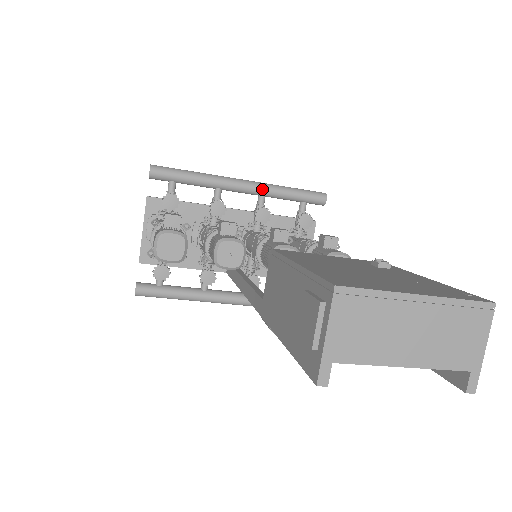
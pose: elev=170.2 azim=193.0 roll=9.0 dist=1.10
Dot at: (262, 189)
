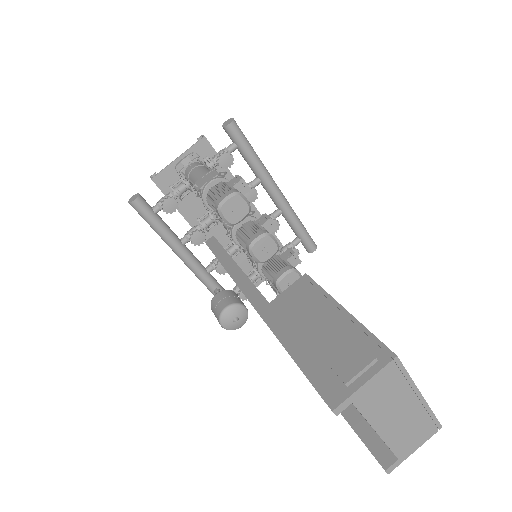
Dot at: (286, 207)
